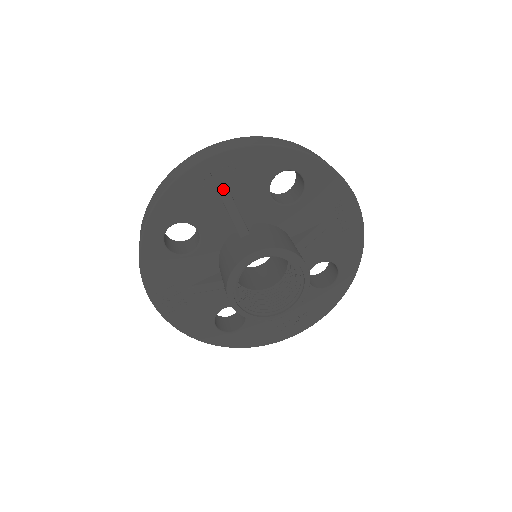
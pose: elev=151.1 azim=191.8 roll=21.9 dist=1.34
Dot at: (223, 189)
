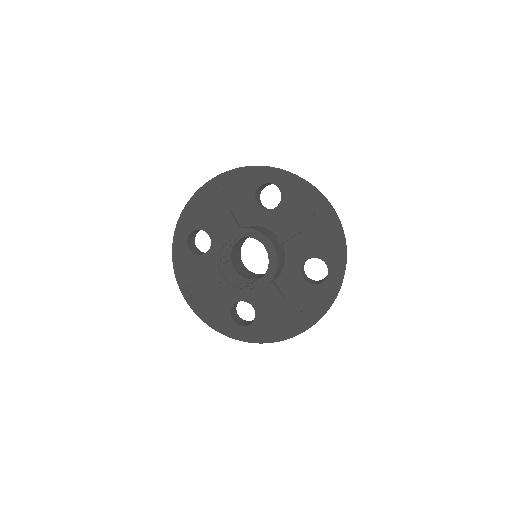
Dot at: (222, 202)
